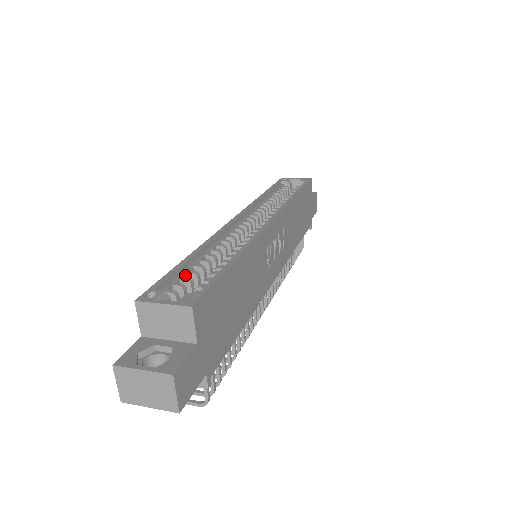
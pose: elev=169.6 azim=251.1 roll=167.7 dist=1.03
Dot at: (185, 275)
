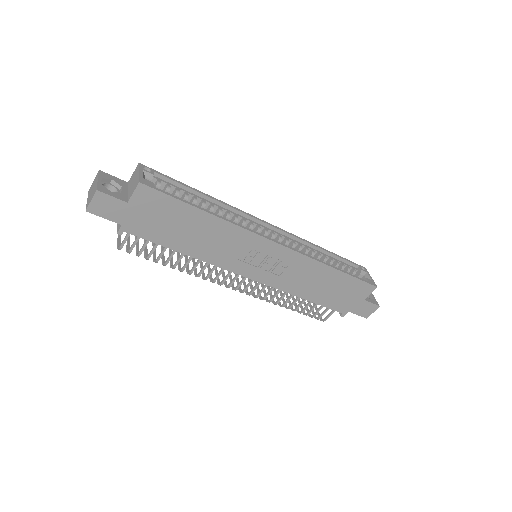
Dot at: (182, 191)
